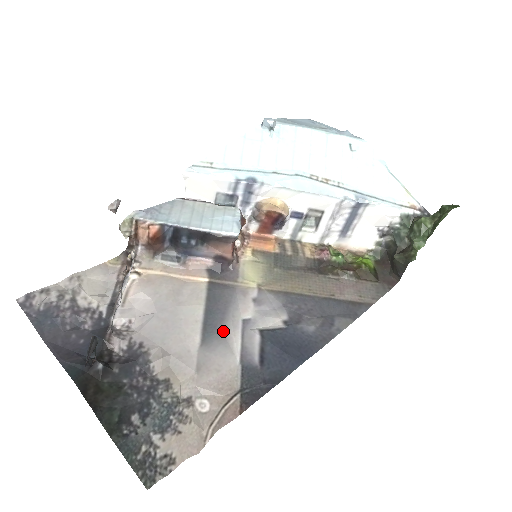
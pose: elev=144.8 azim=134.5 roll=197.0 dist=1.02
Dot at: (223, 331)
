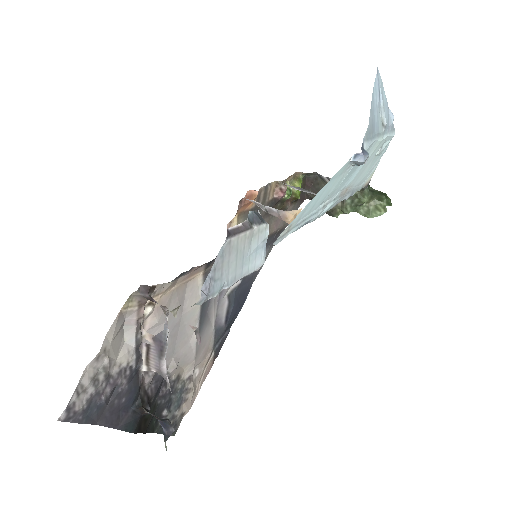
Dot at: (209, 314)
